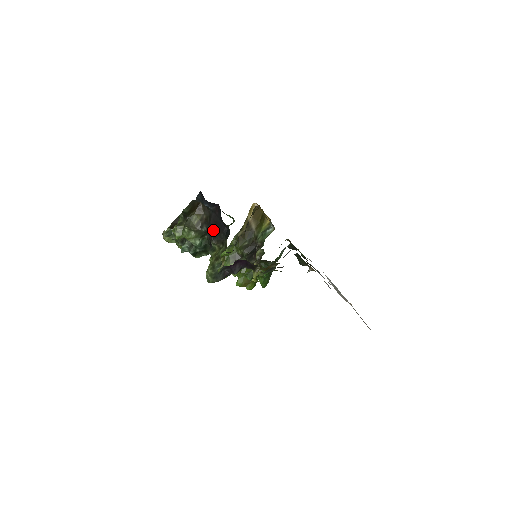
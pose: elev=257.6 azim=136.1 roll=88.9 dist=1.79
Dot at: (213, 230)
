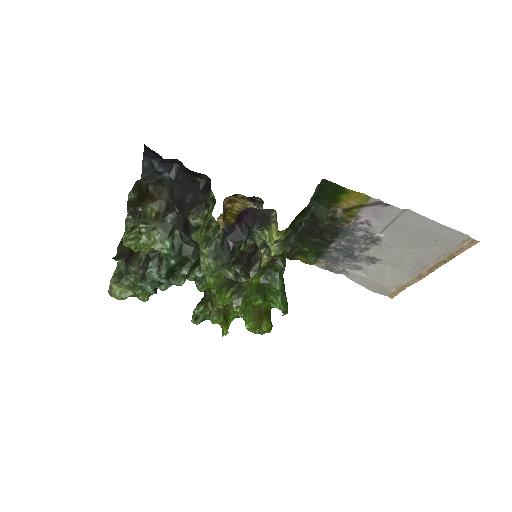
Dot at: (184, 203)
